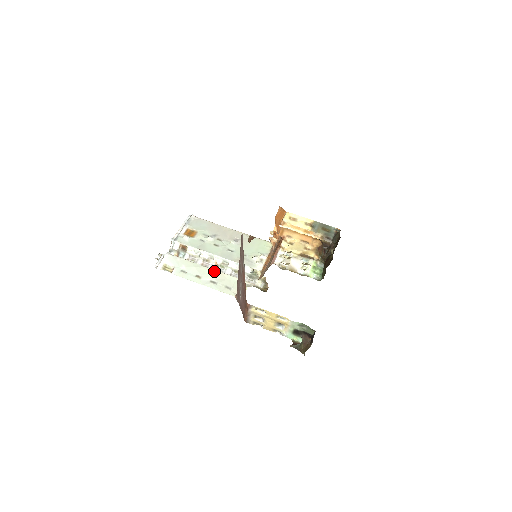
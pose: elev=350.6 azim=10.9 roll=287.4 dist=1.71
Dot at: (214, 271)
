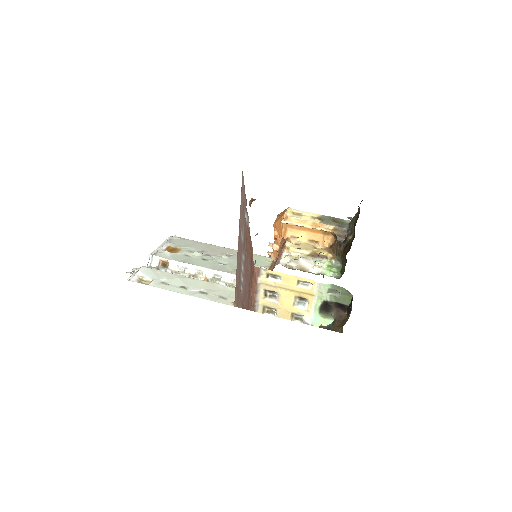
Dot at: (204, 282)
